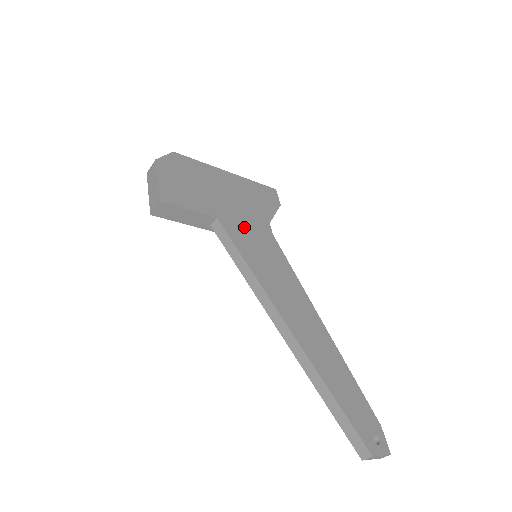
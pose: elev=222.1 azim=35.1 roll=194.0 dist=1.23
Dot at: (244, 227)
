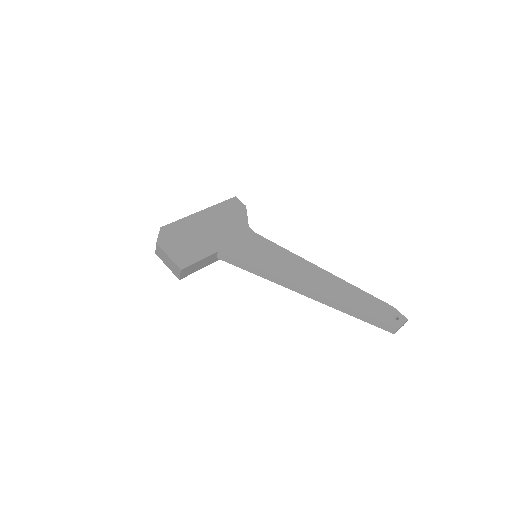
Dot at: (237, 244)
